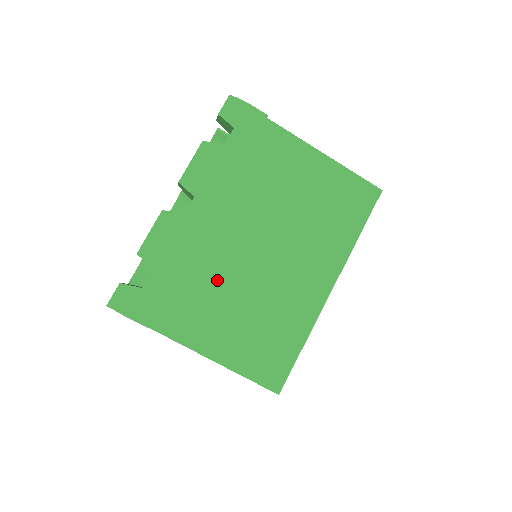
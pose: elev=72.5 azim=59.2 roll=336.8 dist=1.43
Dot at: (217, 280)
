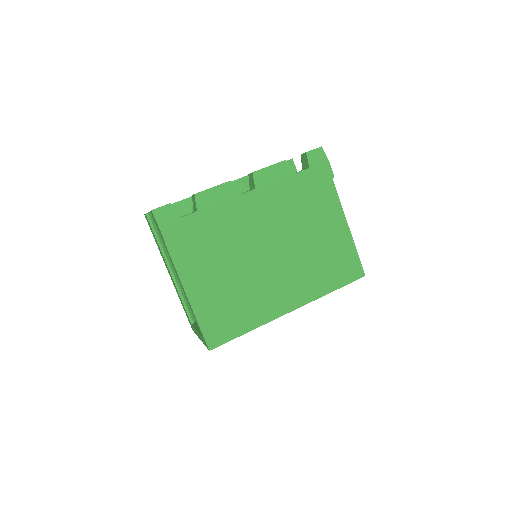
Dot at: (228, 249)
